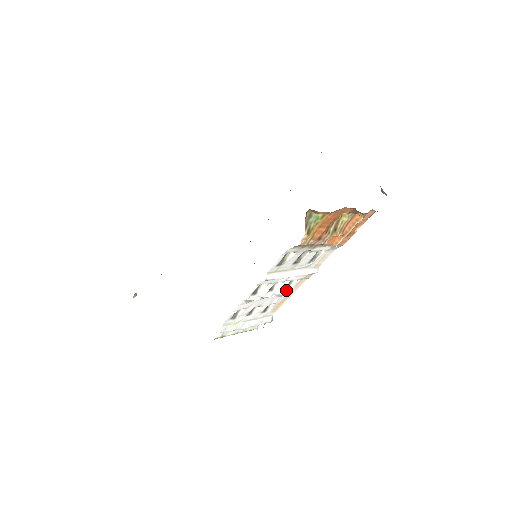
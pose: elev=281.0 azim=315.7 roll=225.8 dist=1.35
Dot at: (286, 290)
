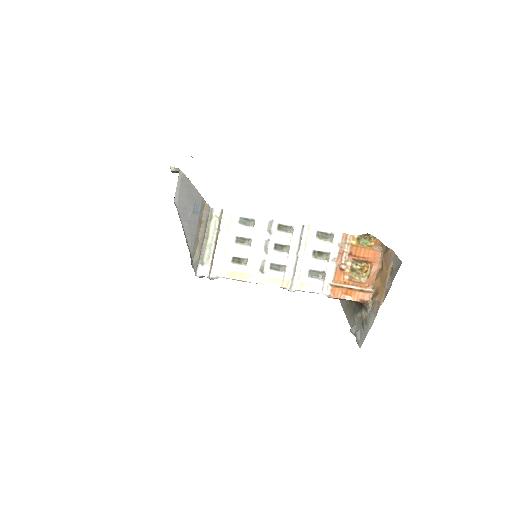
Dot at: (268, 268)
